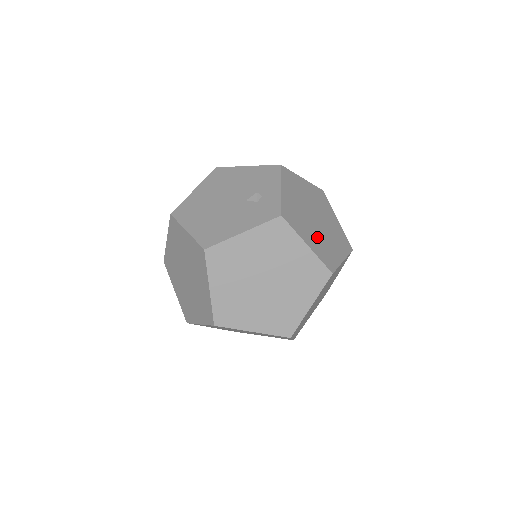
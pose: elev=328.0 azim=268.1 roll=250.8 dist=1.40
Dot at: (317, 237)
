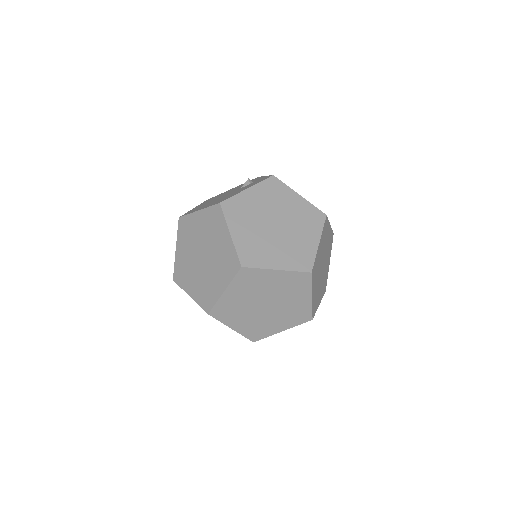
Dot at: occluded
